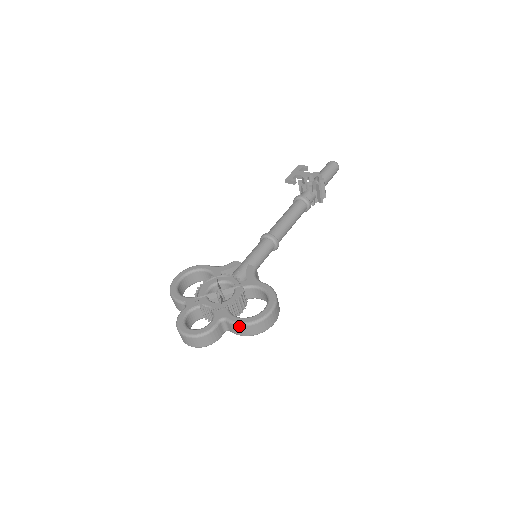
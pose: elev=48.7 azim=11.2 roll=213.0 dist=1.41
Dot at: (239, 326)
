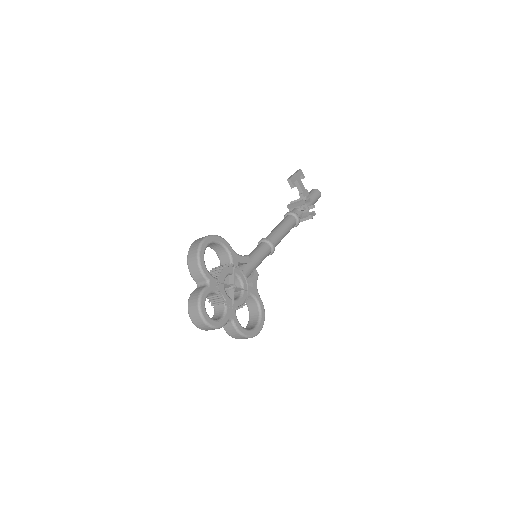
Dot at: (238, 333)
